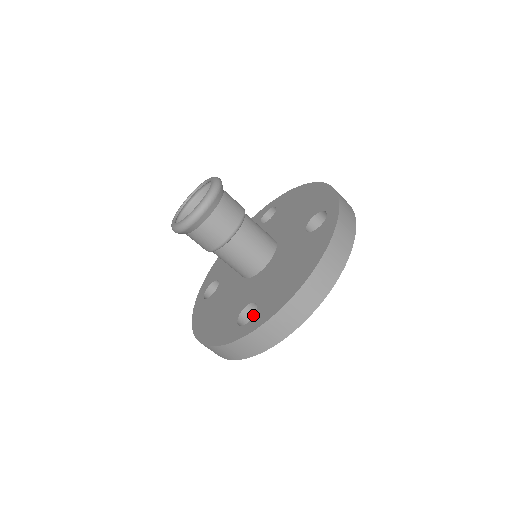
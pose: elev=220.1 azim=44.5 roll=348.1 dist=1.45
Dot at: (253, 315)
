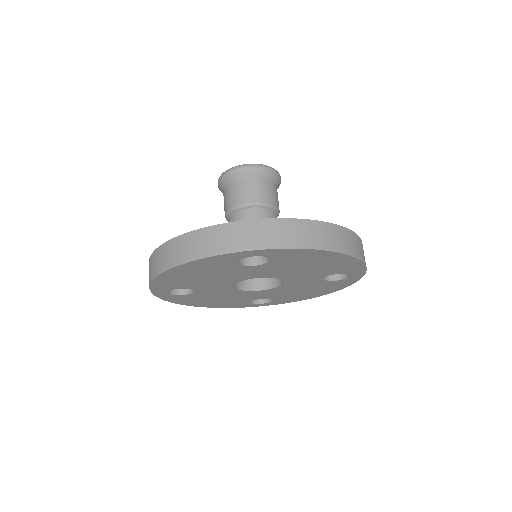
Dot at: occluded
